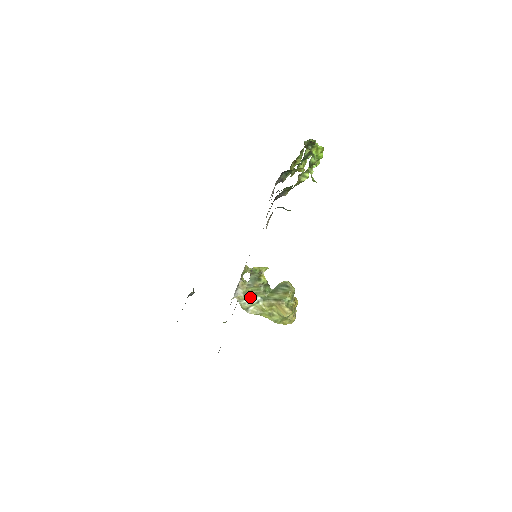
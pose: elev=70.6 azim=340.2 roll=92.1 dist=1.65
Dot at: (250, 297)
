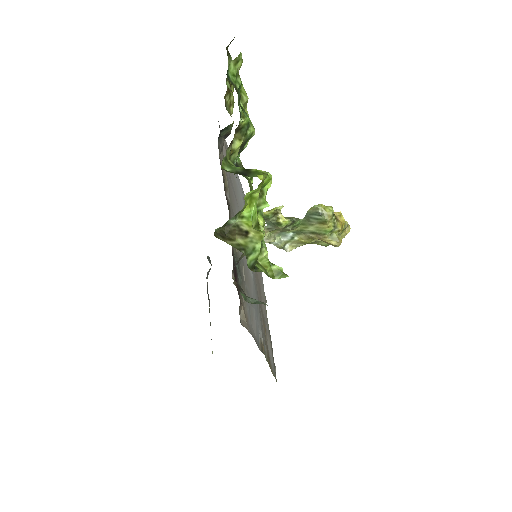
Dot at: (279, 235)
